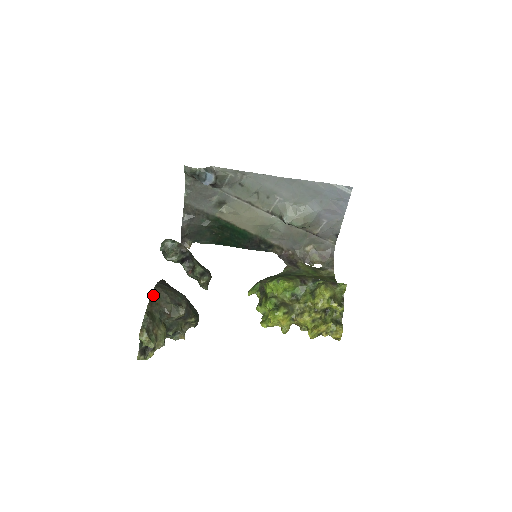
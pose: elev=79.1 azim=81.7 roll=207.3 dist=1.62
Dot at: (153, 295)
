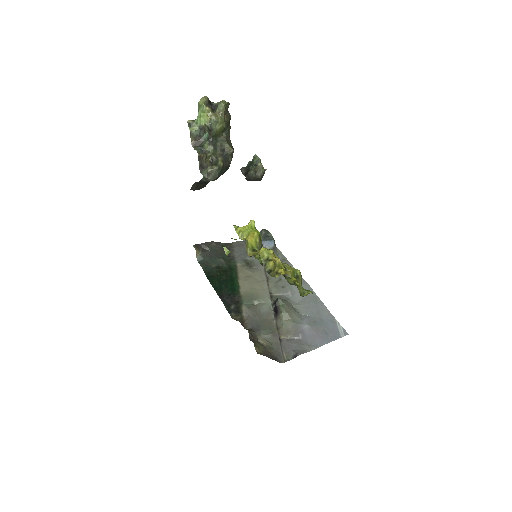
Dot at: occluded
